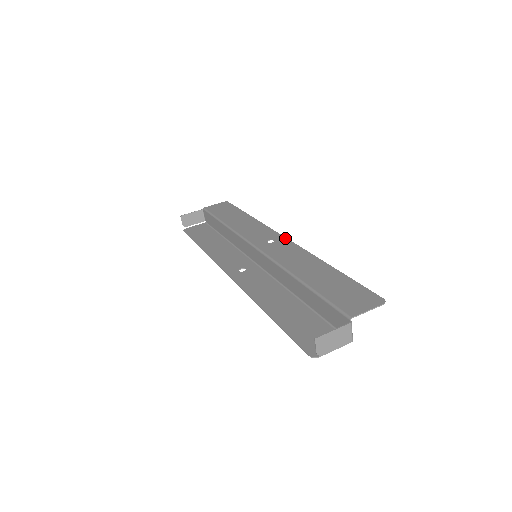
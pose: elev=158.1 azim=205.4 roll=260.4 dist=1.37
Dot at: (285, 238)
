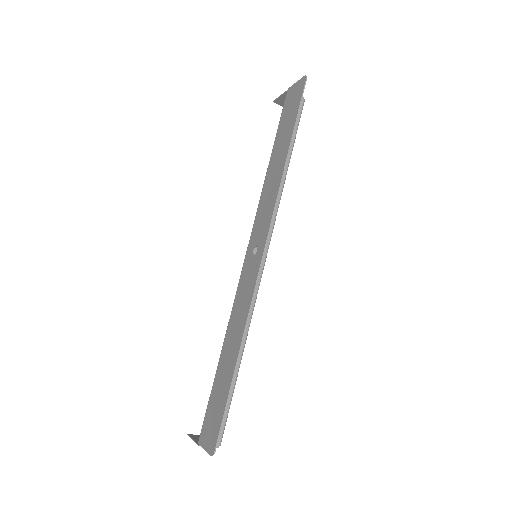
Dot at: (261, 255)
